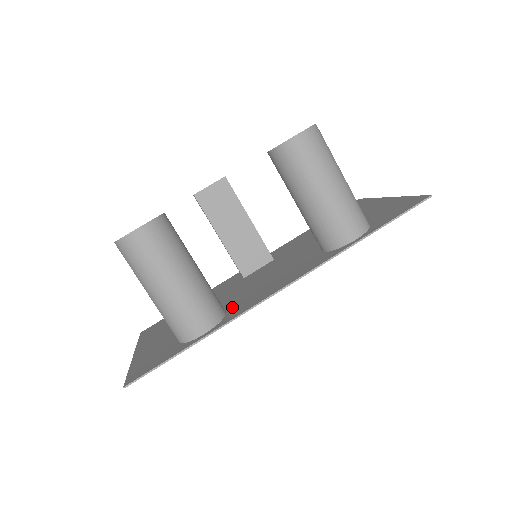
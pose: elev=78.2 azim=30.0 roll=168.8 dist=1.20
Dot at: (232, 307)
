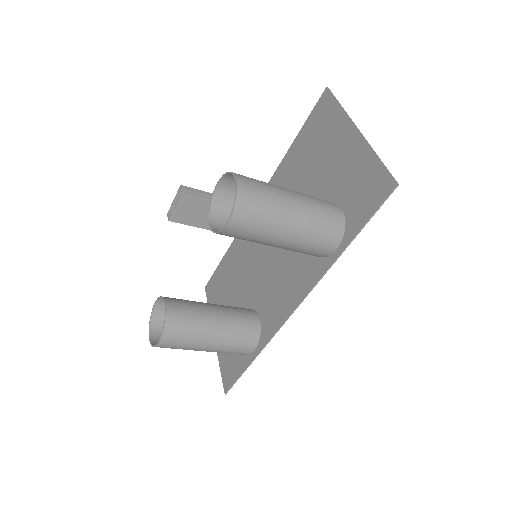
Dot at: (262, 313)
